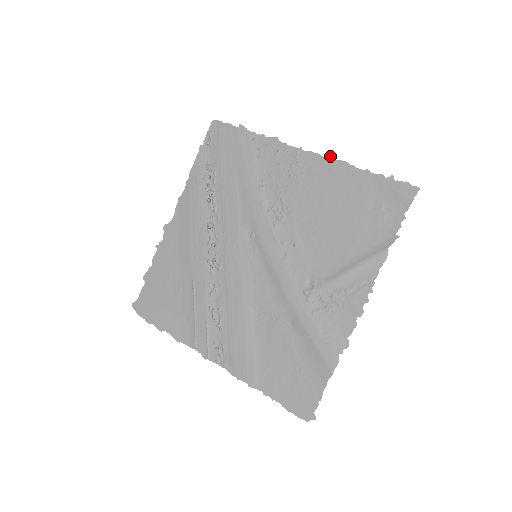
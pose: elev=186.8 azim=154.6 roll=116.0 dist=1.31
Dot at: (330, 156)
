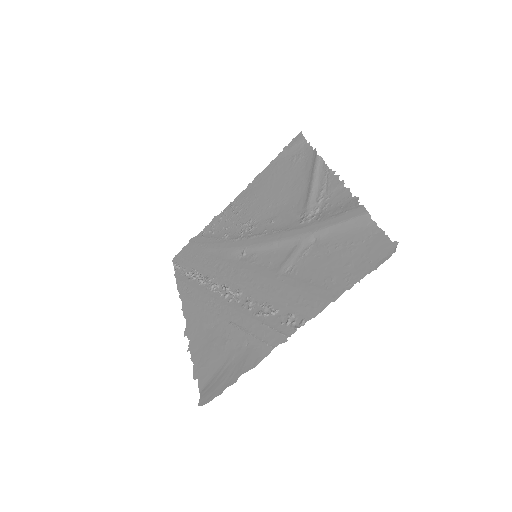
Dot at: (248, 184)
